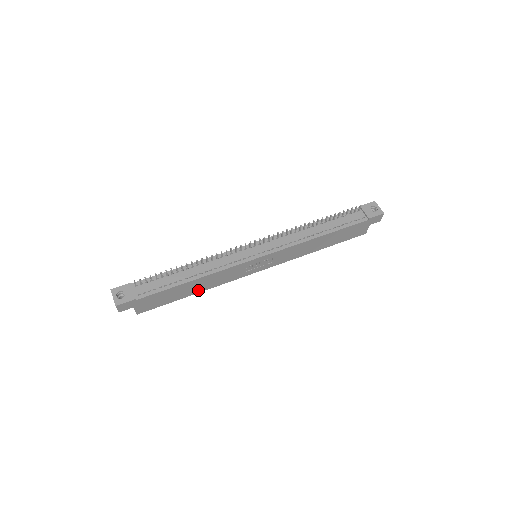
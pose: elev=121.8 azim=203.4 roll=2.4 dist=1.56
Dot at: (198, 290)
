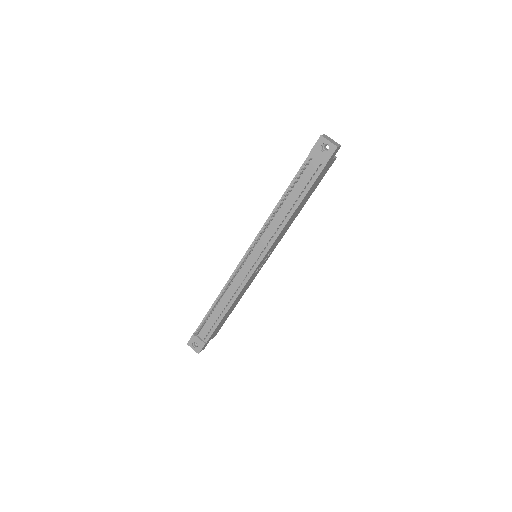
Dot at: (238, 301)
